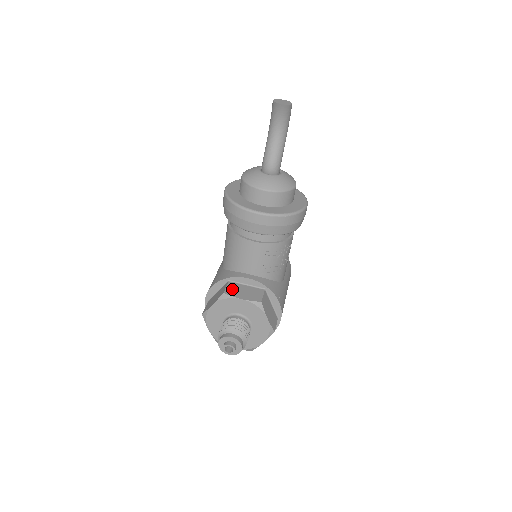
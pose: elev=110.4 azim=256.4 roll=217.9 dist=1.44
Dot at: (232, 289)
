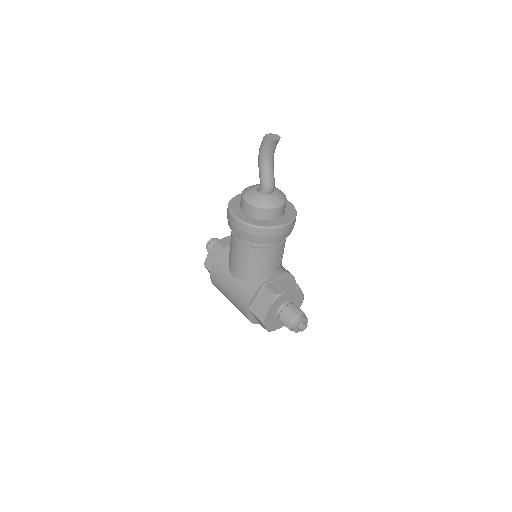
Dot at: (275, 289)
